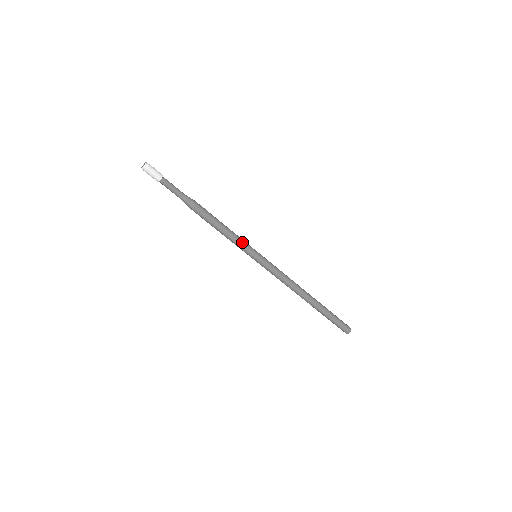
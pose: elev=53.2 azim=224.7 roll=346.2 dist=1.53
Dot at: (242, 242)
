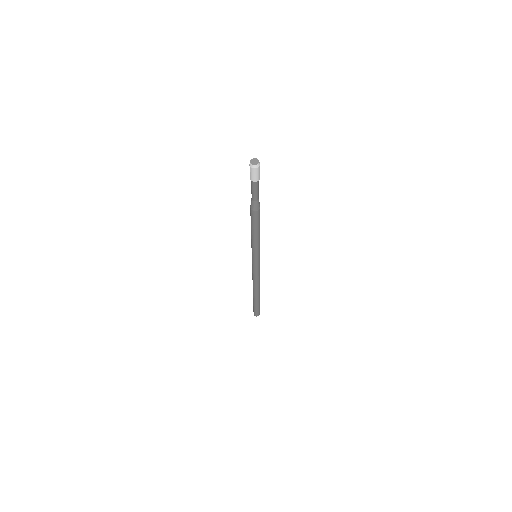
Dot at: occluded
